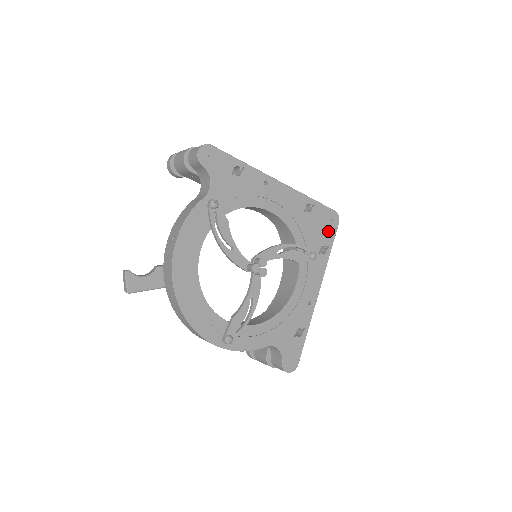
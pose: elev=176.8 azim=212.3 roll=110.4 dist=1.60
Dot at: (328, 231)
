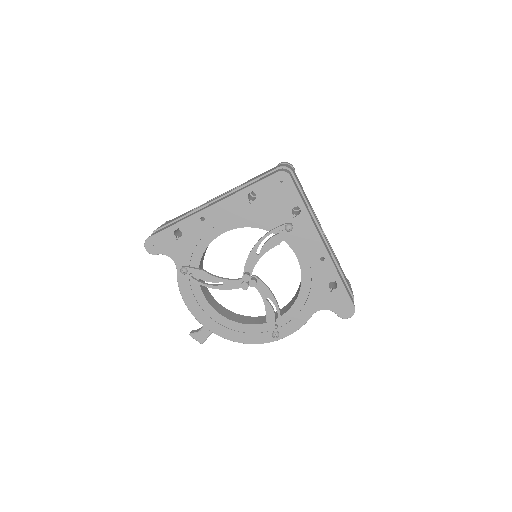
Dot at: (286, 194)
